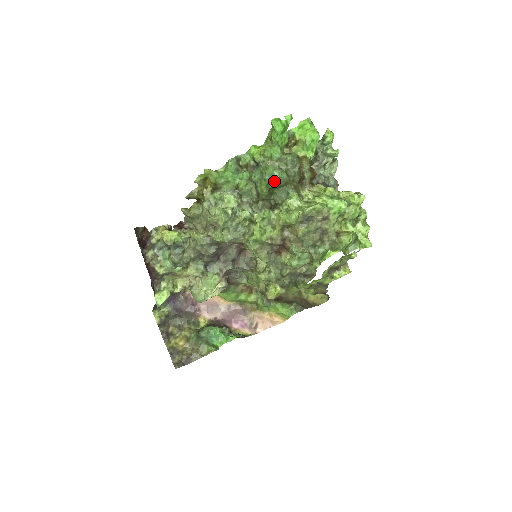
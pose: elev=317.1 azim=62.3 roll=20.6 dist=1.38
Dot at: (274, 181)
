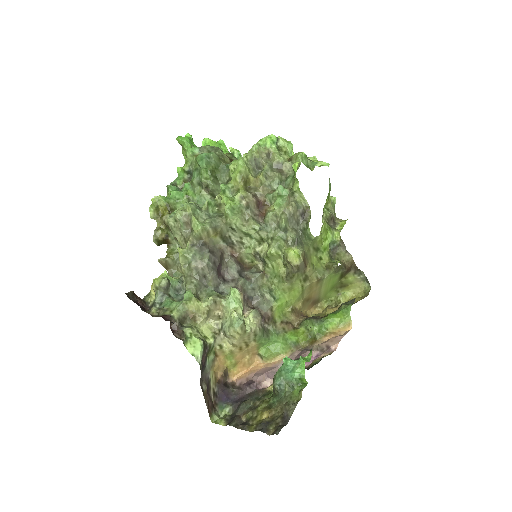
Dot at: (208, 162)
